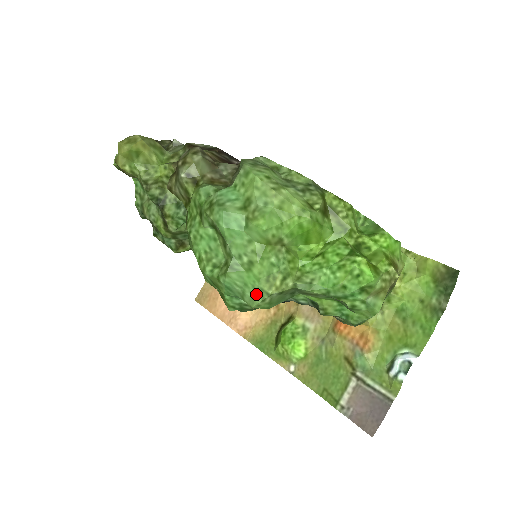
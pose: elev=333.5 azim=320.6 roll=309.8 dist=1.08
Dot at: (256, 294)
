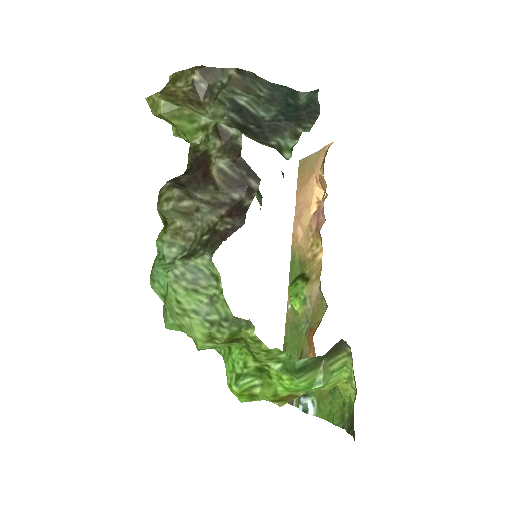
Dot at: occluded
